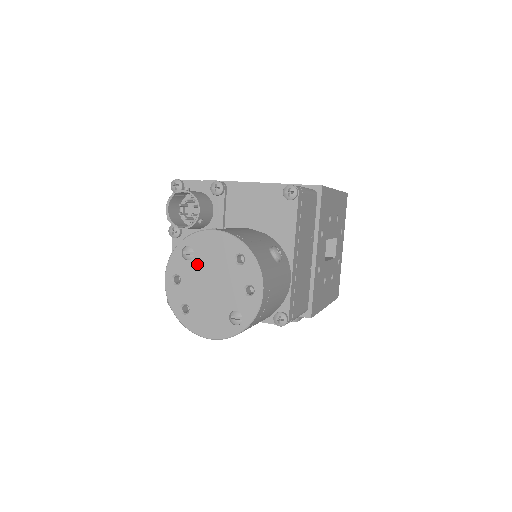
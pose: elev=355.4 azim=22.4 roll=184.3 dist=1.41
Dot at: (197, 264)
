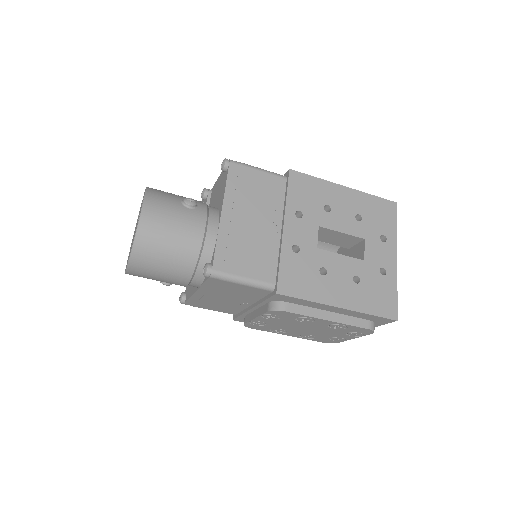
Dot at: occluded
